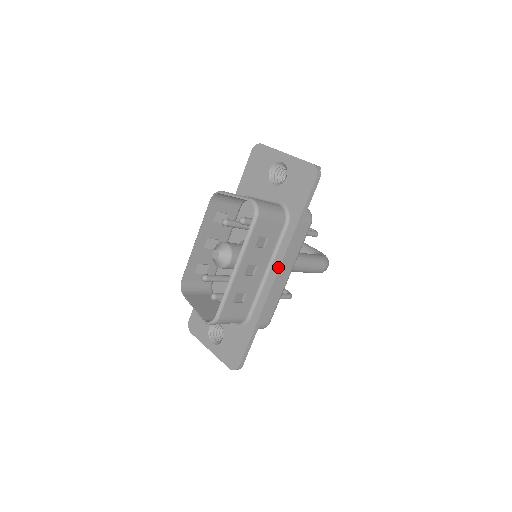
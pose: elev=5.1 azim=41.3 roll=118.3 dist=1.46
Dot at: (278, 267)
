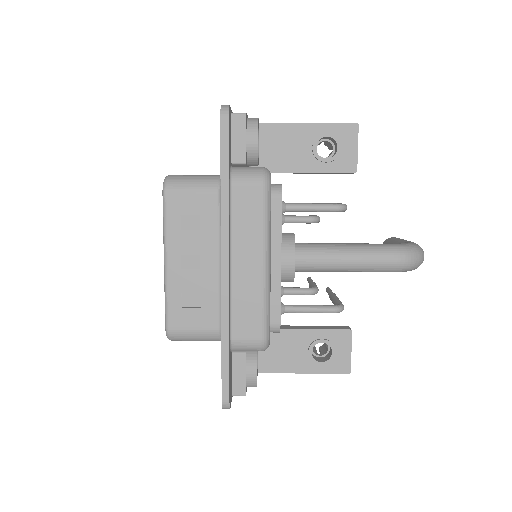
Dot at: (221, 250)
